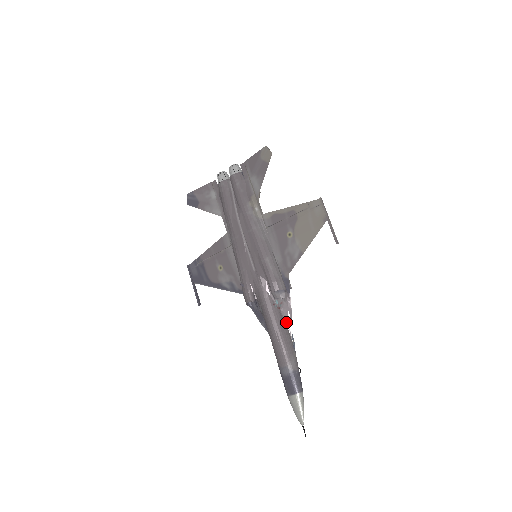
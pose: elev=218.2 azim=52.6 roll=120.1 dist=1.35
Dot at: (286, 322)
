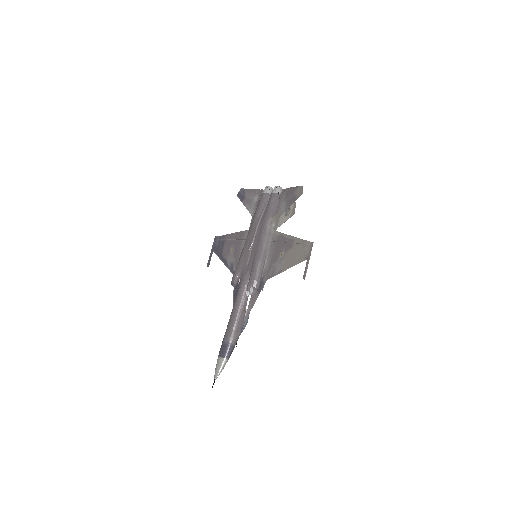
Dot at: (246, 310)
